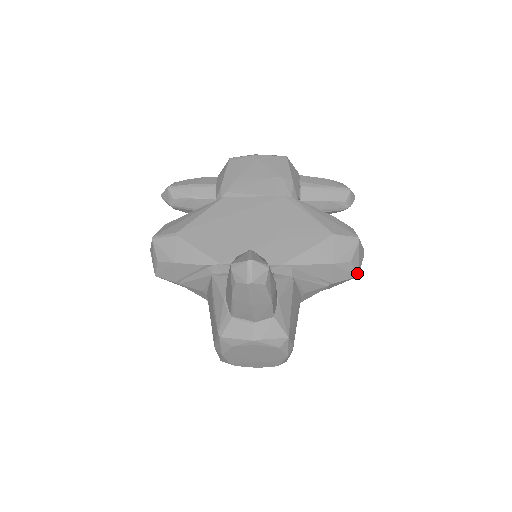
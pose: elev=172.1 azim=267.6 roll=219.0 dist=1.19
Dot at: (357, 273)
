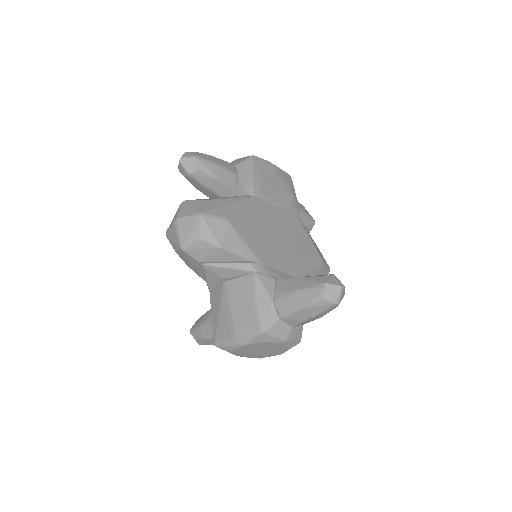
Dot at: occluded
